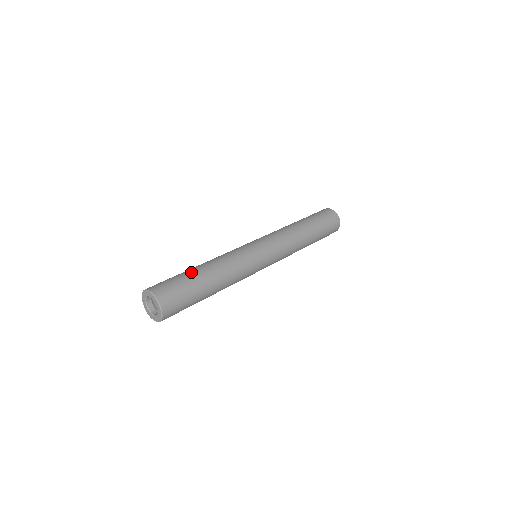
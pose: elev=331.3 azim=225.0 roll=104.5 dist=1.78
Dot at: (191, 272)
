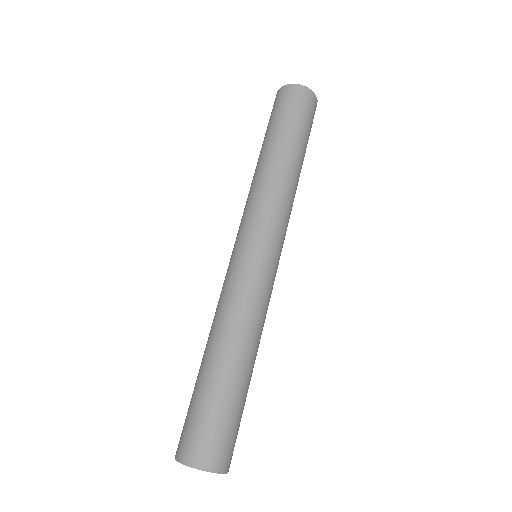
Dot at: (210, 382)
